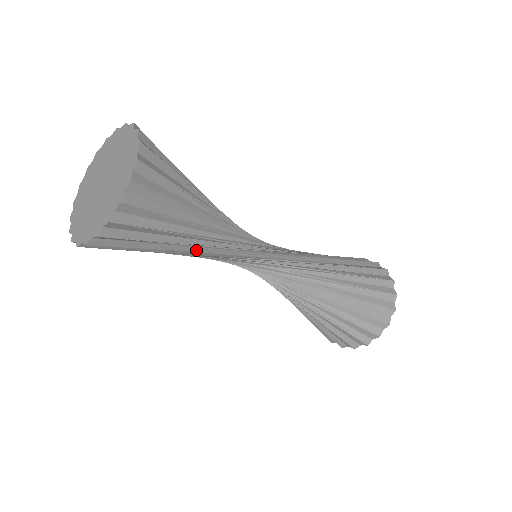
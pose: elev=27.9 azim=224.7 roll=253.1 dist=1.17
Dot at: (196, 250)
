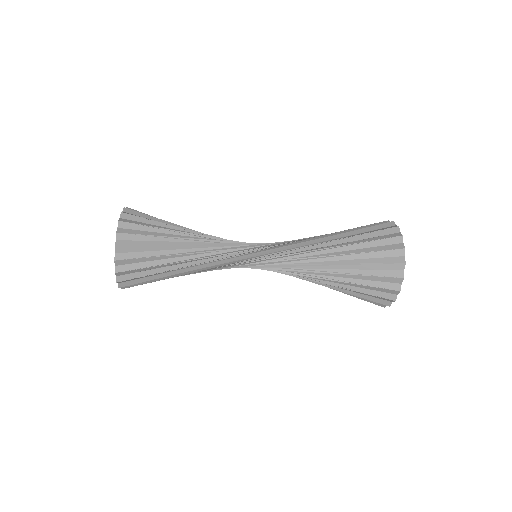
Dot at: (194, 264)
